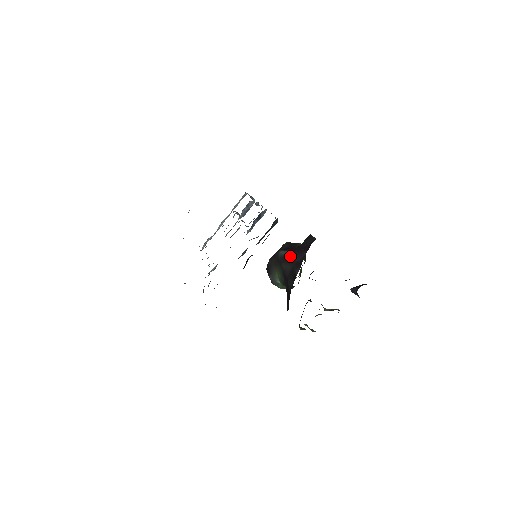
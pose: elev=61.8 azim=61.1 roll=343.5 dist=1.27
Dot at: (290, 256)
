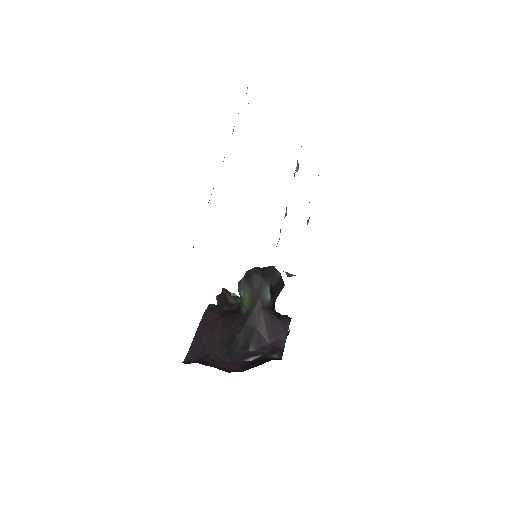
Dot at: (265, 317)
